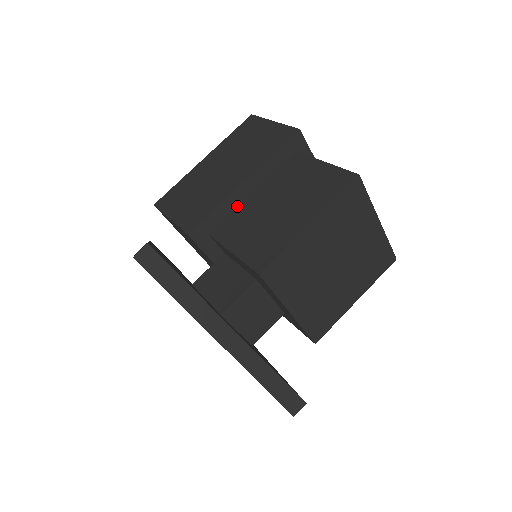
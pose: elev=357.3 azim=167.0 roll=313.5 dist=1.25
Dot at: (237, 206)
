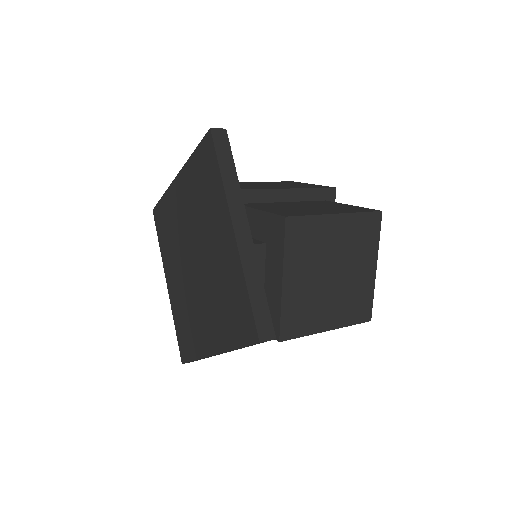
Dot at: (268, 202)
